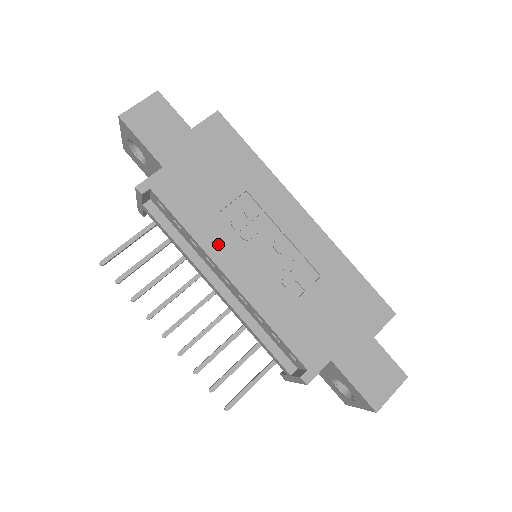
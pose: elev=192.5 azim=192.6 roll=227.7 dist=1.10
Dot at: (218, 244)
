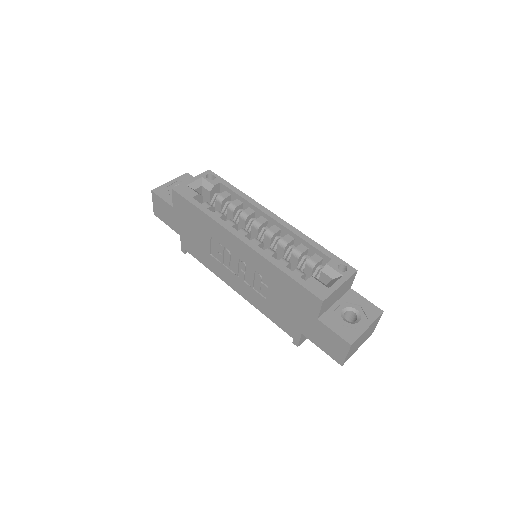
Dot at: (221, 272)
